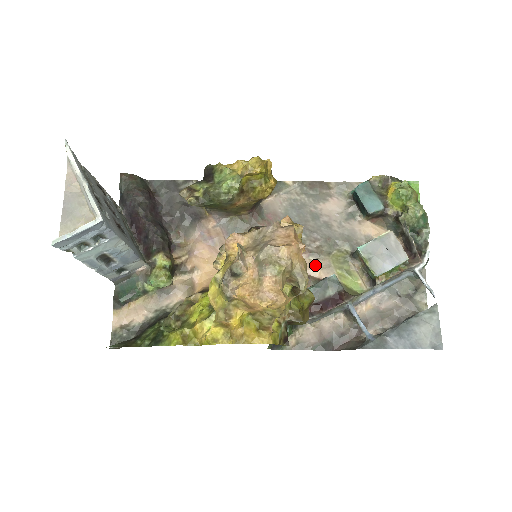
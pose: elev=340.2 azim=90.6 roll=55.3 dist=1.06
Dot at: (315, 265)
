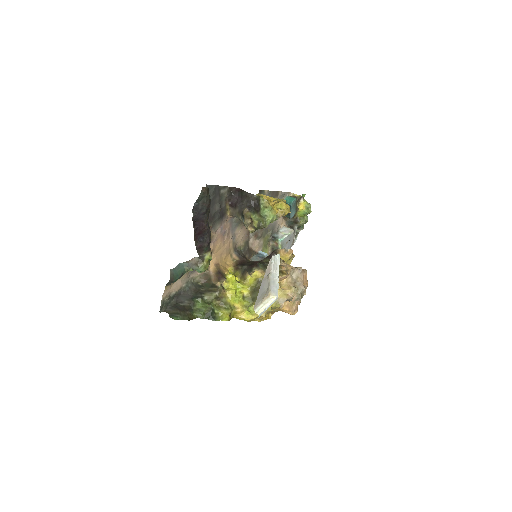
Dot at: (257, 244)
